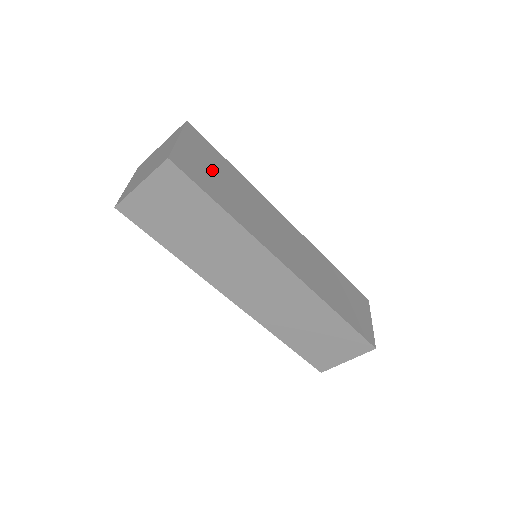
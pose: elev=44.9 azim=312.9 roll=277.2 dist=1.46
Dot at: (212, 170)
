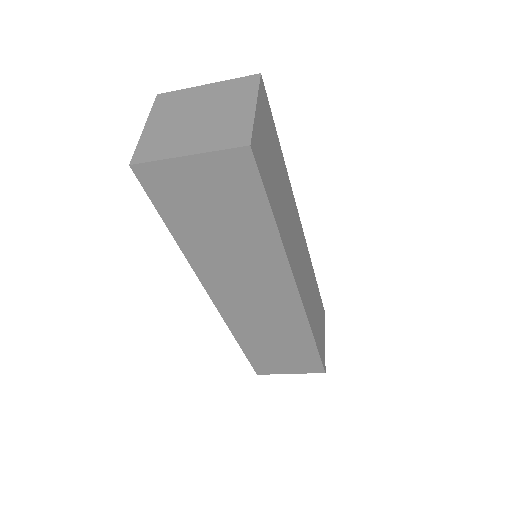
Dot at: (272, 159)
